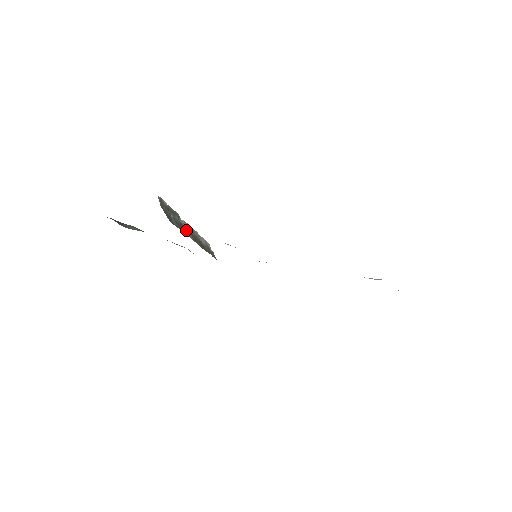
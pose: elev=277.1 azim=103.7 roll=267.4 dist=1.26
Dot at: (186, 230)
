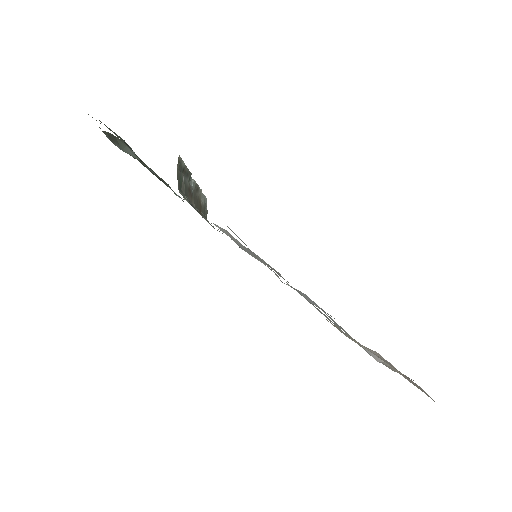
Dot at: (191, 193)
